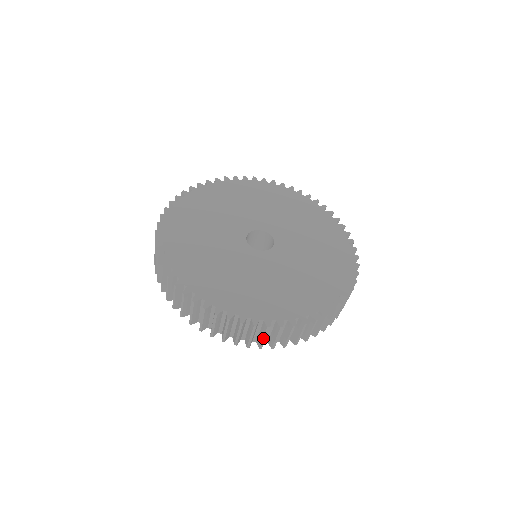
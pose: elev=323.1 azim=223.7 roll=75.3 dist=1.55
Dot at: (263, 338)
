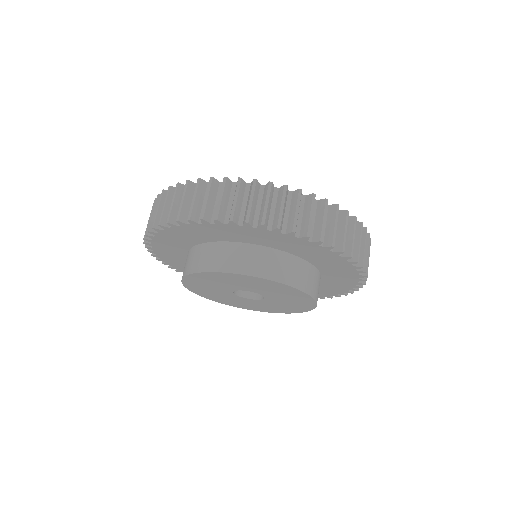
Dot at: (353, 236)
